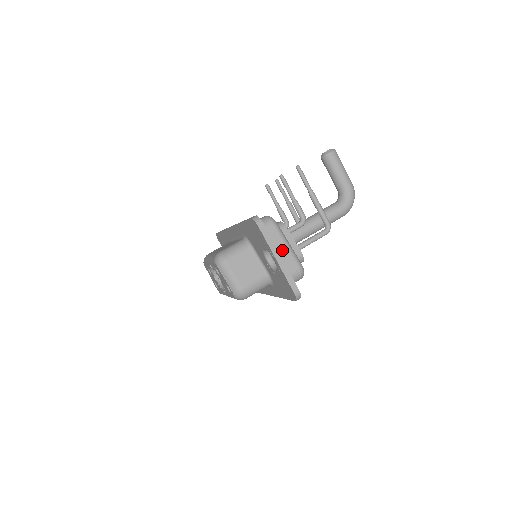
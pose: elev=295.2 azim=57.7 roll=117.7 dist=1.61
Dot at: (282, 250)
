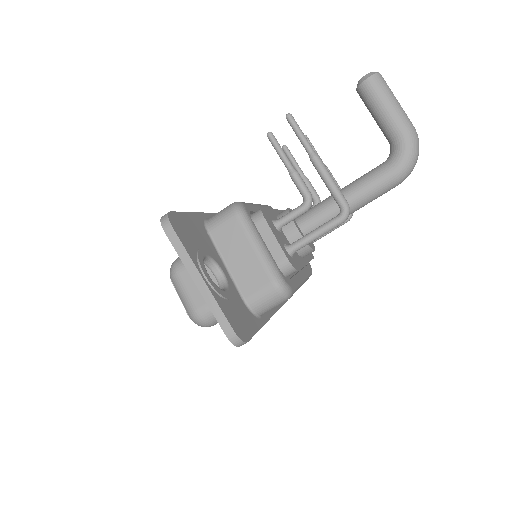
Dot at: (248, 256)
